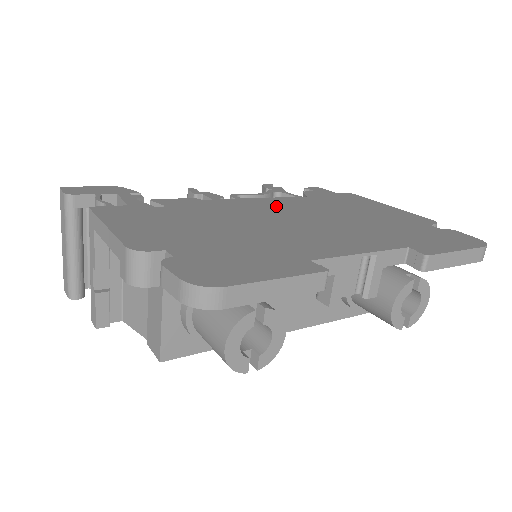
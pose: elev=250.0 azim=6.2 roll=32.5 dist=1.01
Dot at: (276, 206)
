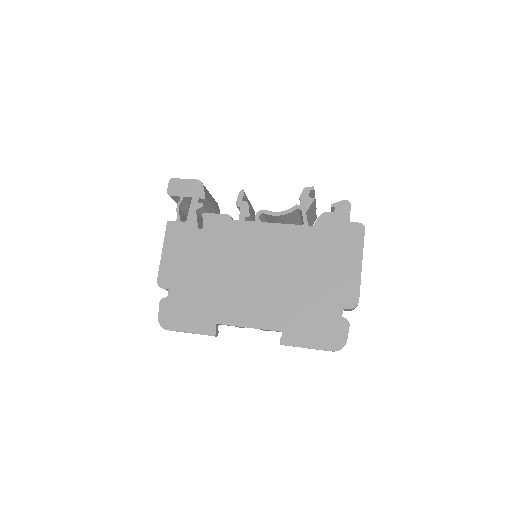
Dot at: (268, 243)
